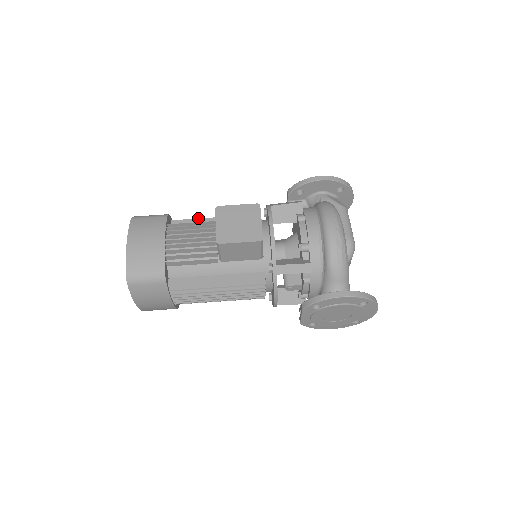
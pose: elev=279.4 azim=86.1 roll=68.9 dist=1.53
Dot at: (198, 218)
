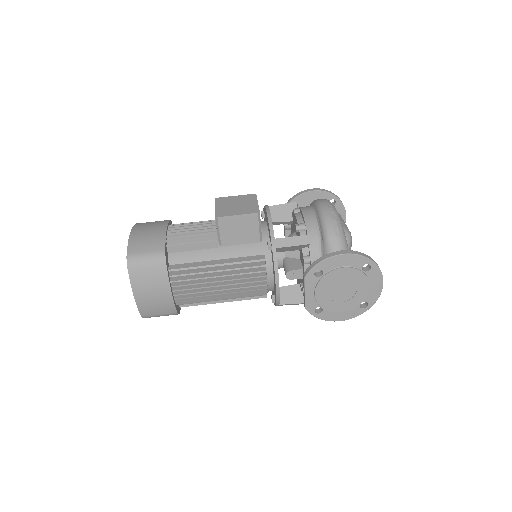
Dot at: occluded
